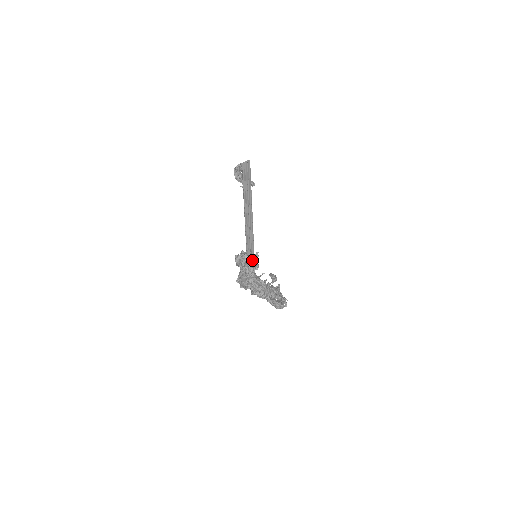
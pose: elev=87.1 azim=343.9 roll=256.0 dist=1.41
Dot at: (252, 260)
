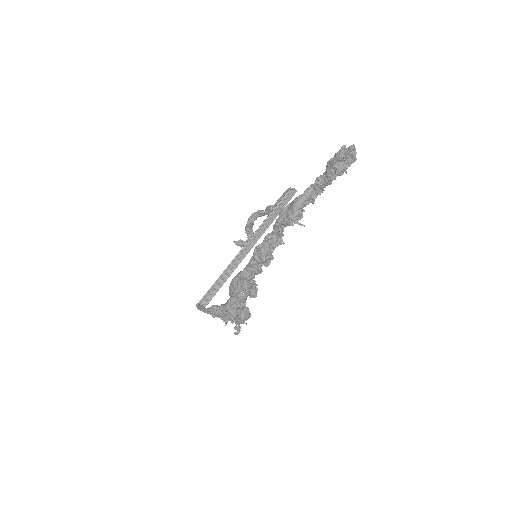
Dot at: (353, 158)
